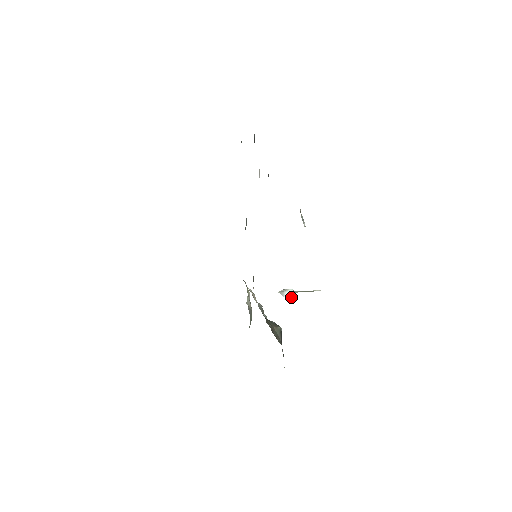
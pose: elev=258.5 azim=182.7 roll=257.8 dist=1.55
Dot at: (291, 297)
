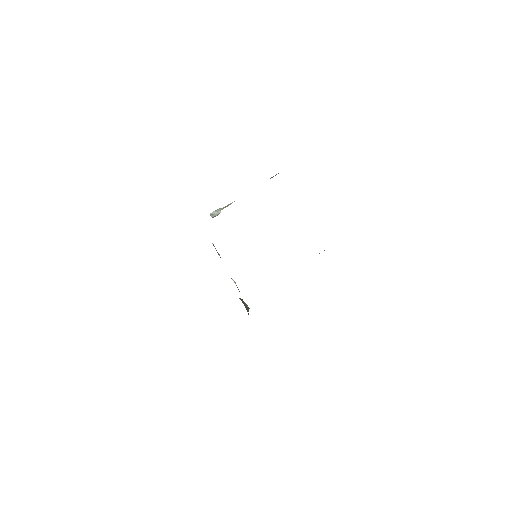
Dot at: (215, 216)
